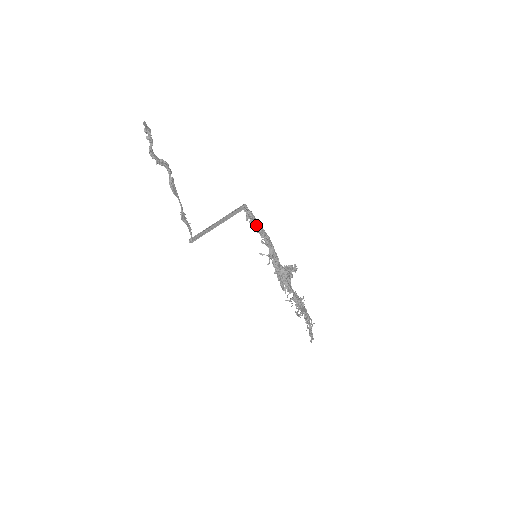
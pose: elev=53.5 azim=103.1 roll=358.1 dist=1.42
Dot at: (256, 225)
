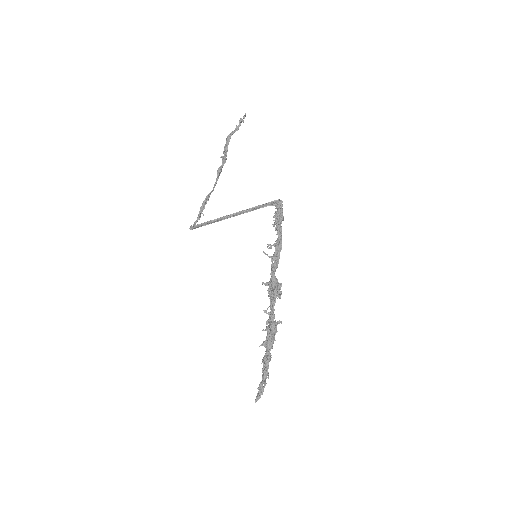
Dot at: (281, 217)
